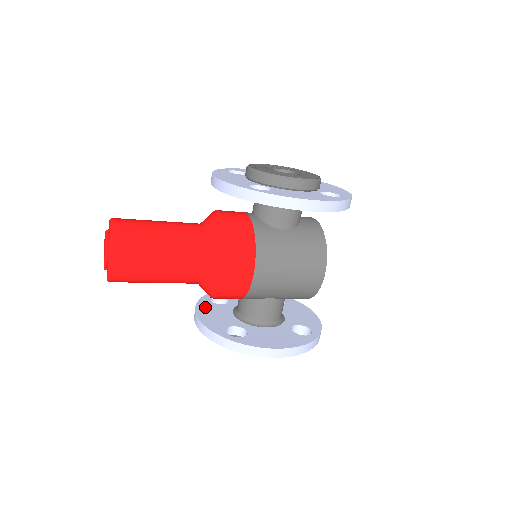
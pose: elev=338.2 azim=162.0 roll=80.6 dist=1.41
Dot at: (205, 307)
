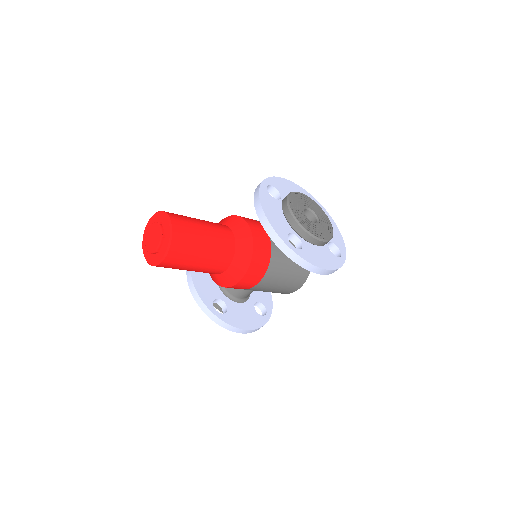
Dot at: occluded
